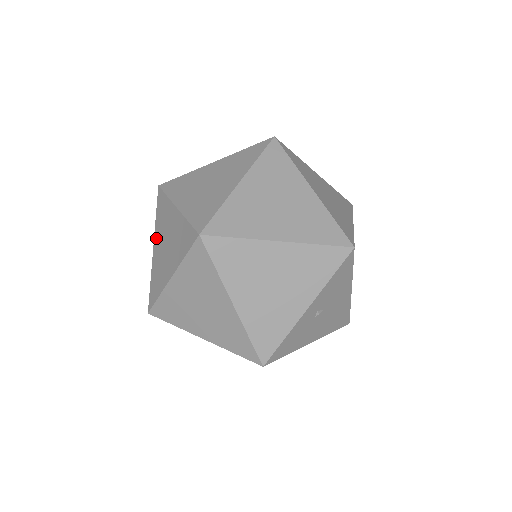
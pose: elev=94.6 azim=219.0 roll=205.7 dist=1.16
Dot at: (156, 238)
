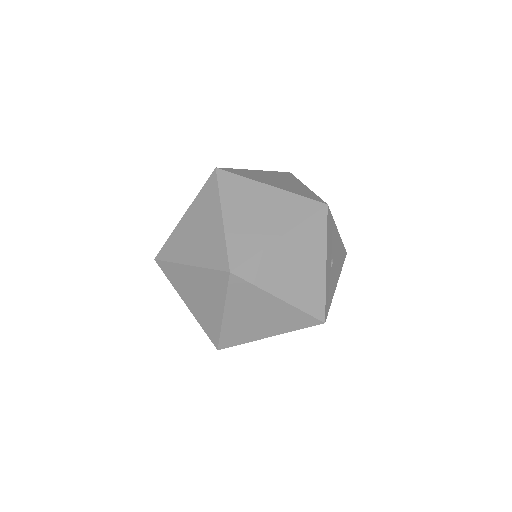
Dot at: (183, 296)
